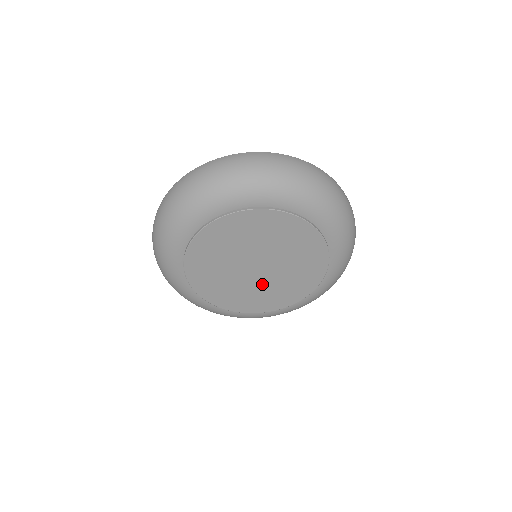
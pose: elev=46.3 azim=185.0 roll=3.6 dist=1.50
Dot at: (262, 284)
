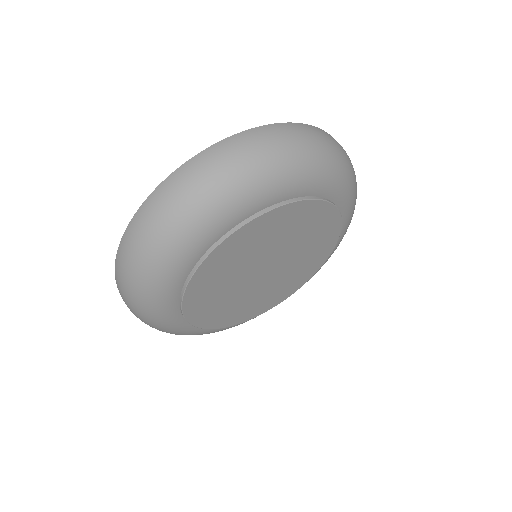
Dot at: (274, 281)
